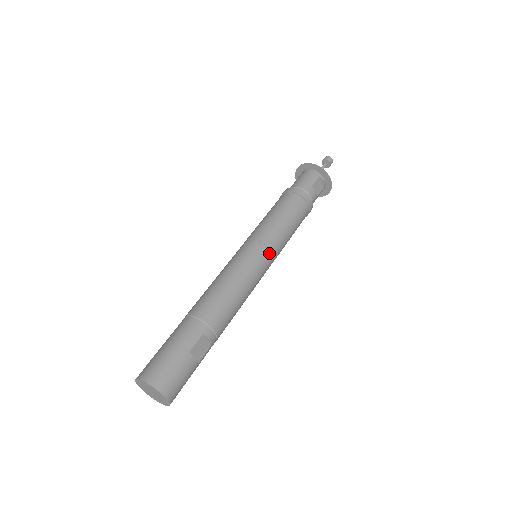
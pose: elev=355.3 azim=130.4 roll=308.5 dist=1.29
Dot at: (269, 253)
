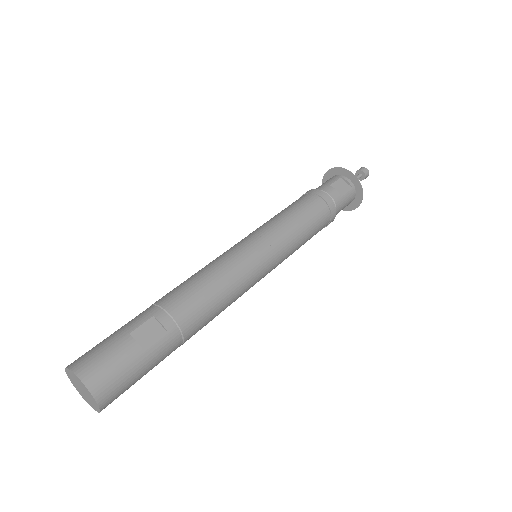
Dot at: (262, 242)
